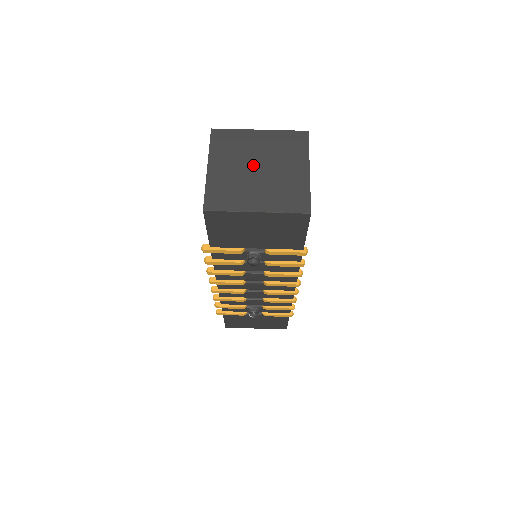
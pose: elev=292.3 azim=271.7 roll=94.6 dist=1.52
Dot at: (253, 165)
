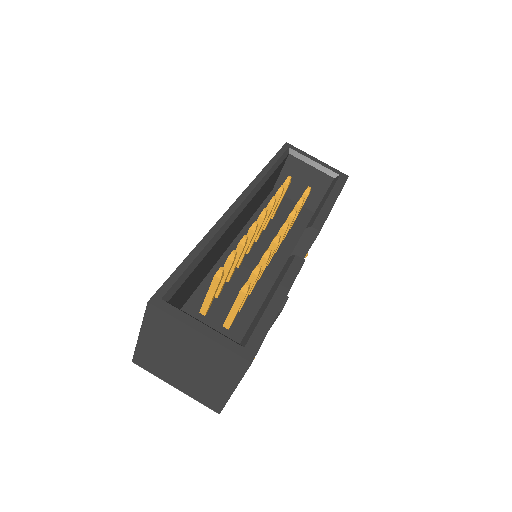
Dot at: (182, 357)
